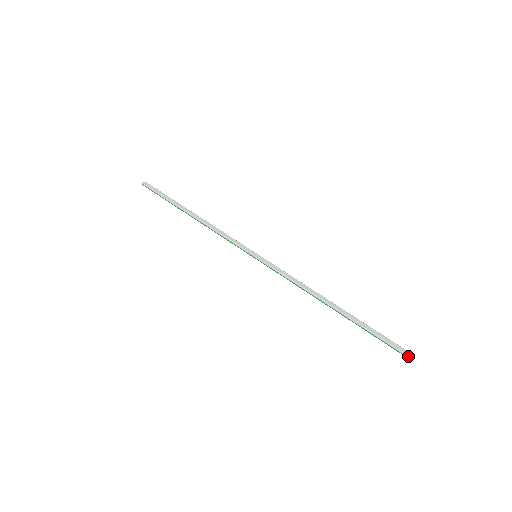
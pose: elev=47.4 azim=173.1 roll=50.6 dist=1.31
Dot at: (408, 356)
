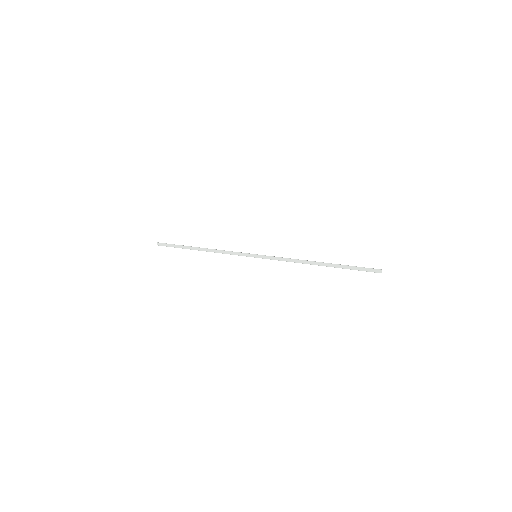
Dot at: occluded
